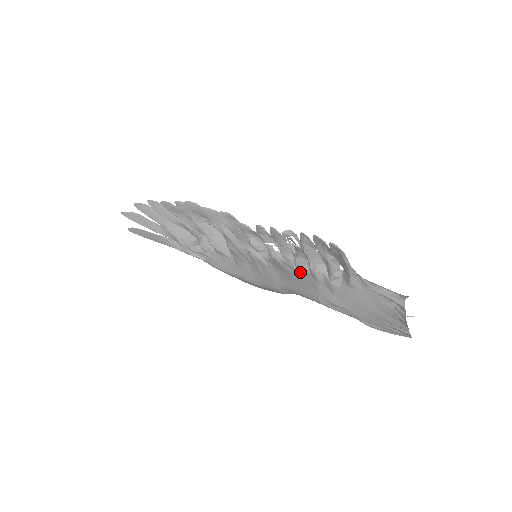
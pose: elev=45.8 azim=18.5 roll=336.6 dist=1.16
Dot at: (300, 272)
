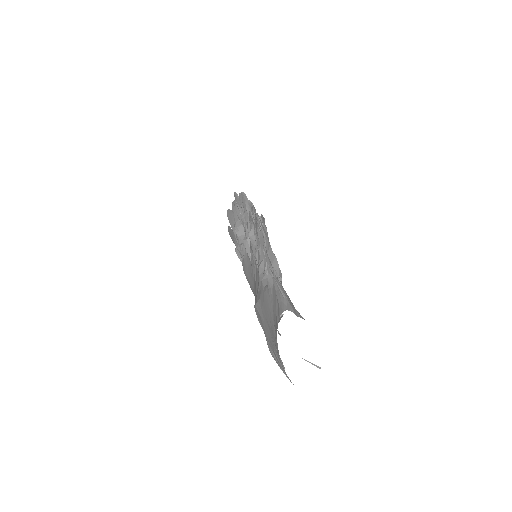
Dot at: occluded
